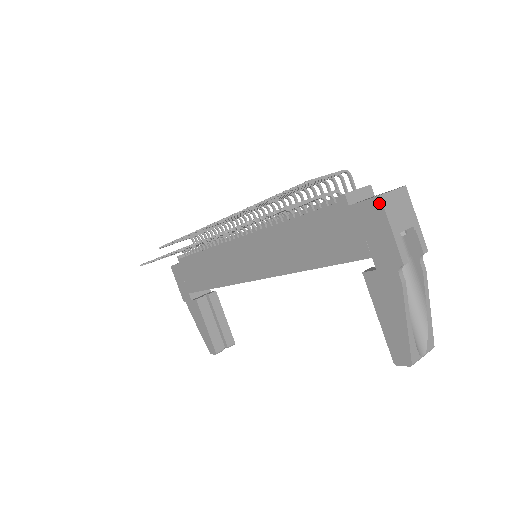
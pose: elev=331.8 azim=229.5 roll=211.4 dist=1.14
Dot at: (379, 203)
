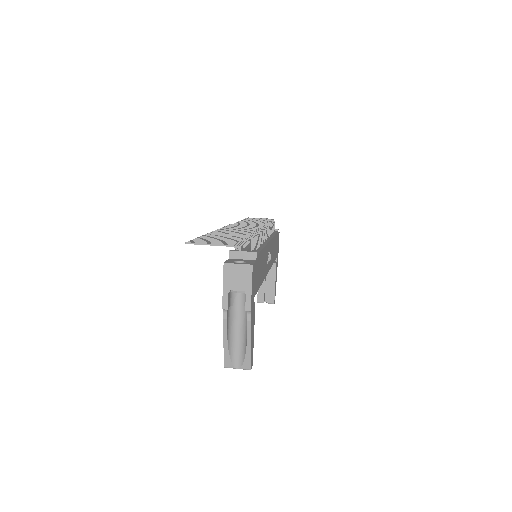
Dot at: (224, 267)
